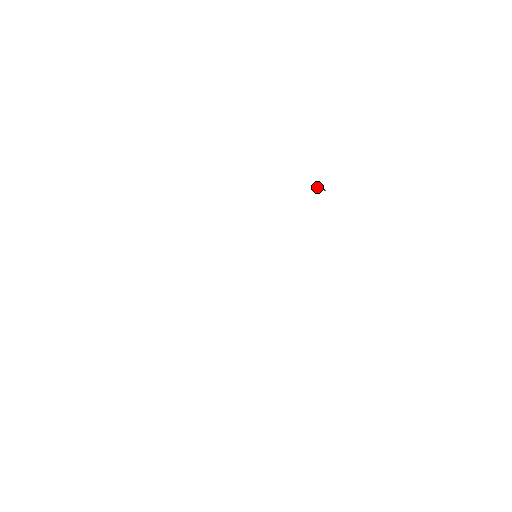
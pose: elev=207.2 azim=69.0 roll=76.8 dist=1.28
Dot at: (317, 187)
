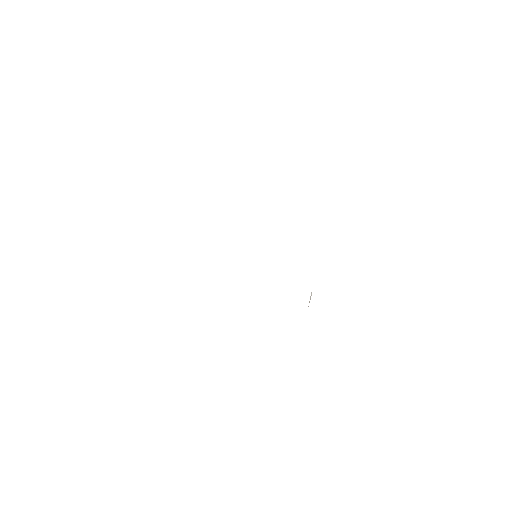
Dot at: occluded
